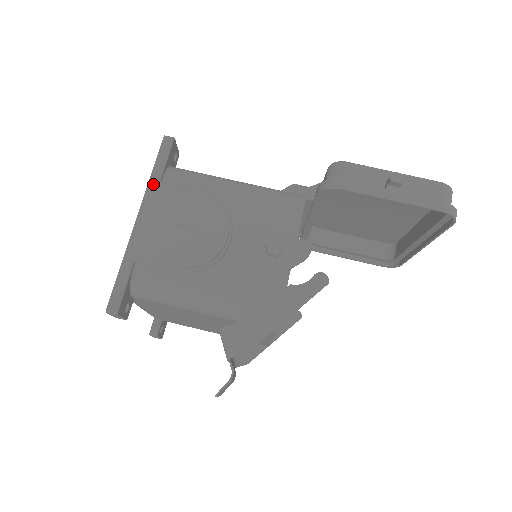
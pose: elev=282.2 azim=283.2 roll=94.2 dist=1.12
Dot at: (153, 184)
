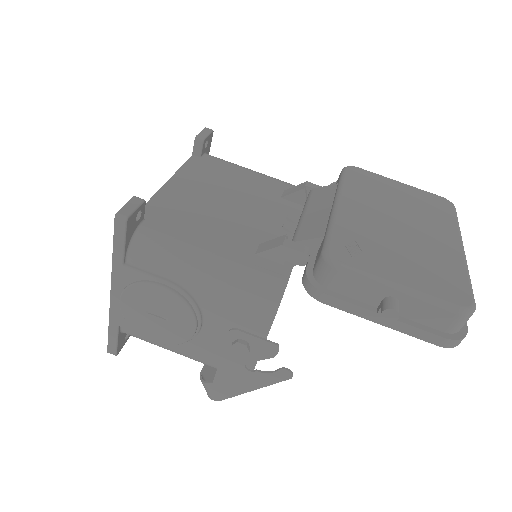
Dot at: (117, 267)
